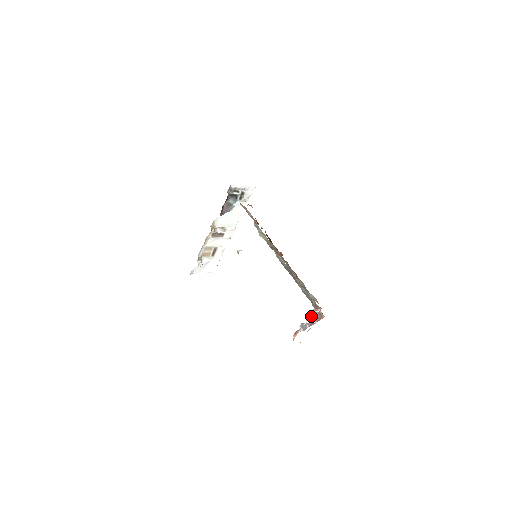
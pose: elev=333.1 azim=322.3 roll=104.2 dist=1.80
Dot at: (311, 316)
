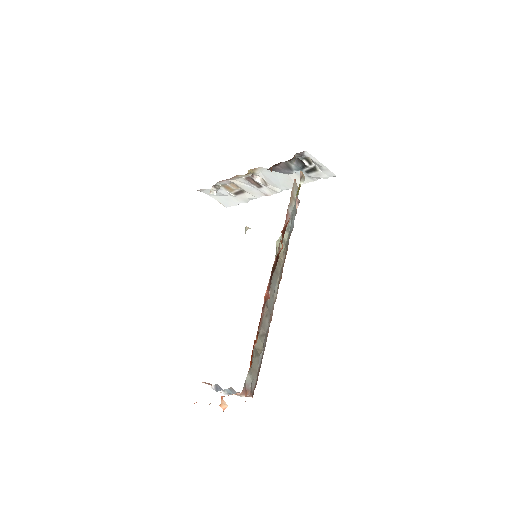
Dot at: (232, 391)
